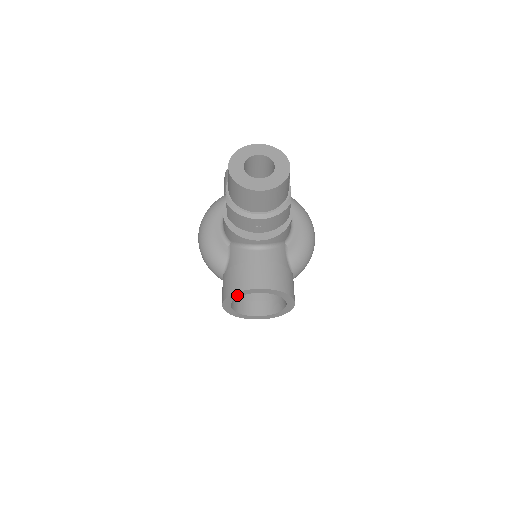
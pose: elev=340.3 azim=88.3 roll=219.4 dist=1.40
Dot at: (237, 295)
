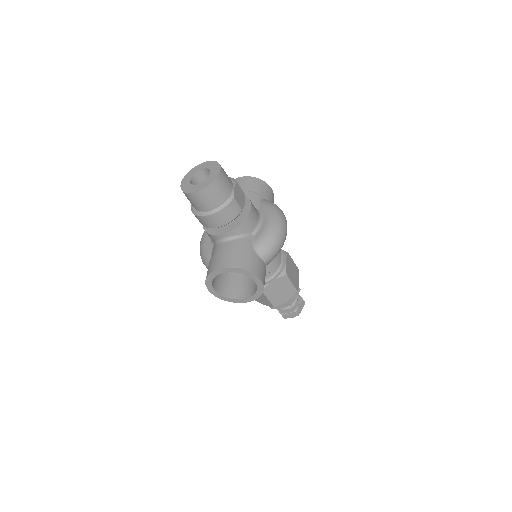
Dot at: (210, 278)
